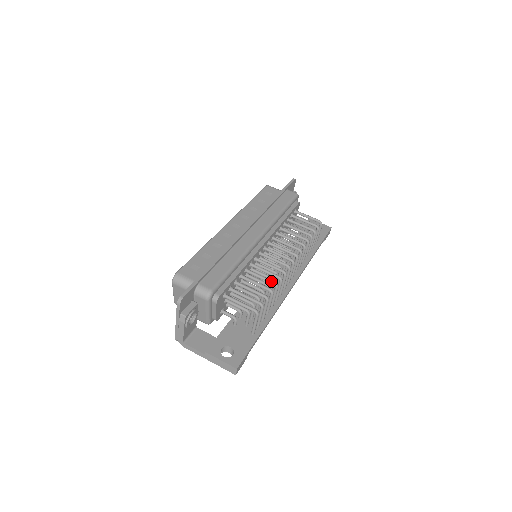
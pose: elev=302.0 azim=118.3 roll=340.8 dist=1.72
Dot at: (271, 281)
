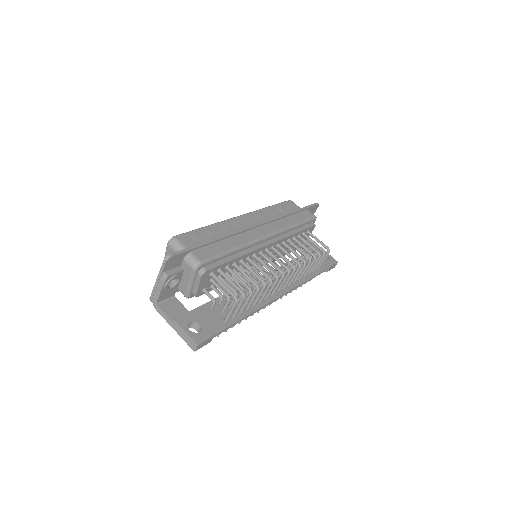
Dot at: (261, 278)
